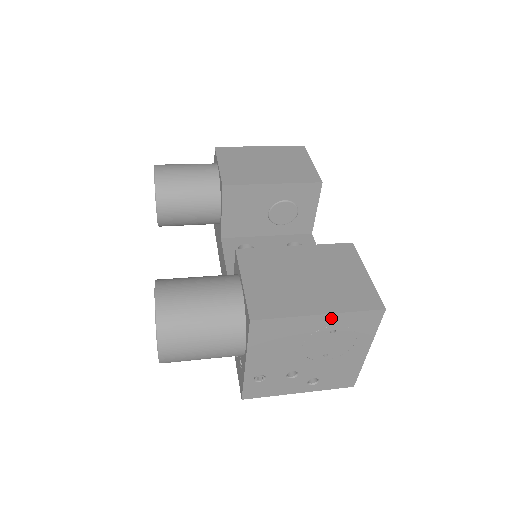
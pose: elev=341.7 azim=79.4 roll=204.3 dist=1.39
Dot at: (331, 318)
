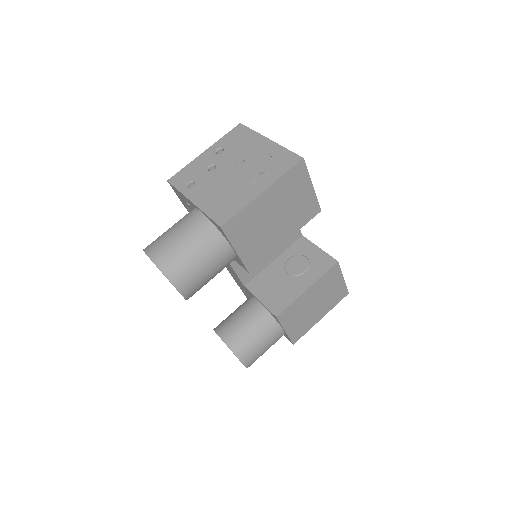
Dot at: occluded
